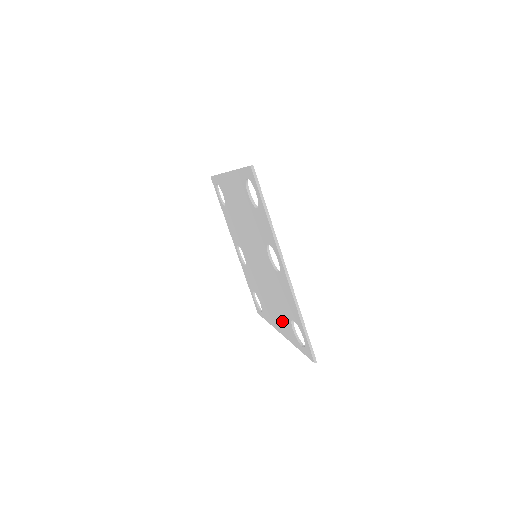
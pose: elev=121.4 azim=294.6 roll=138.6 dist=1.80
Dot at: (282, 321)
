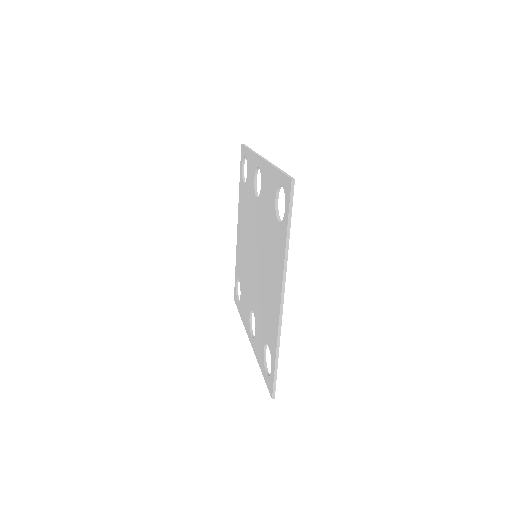
Dot at: (275, 258)
